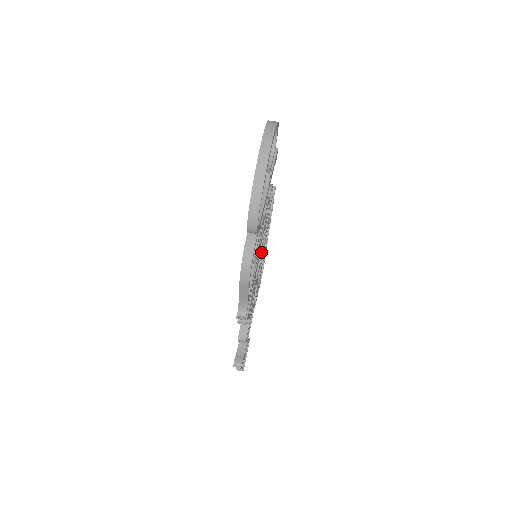
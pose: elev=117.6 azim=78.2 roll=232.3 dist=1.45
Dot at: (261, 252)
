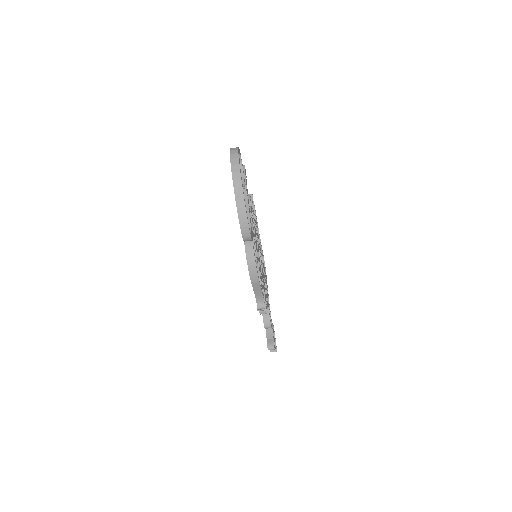
Dot at: (259, 251)
